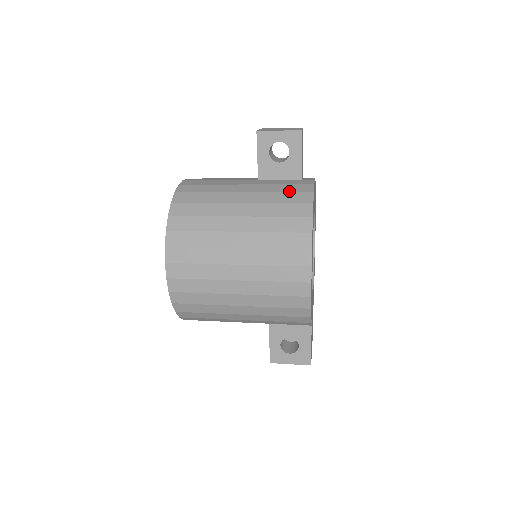
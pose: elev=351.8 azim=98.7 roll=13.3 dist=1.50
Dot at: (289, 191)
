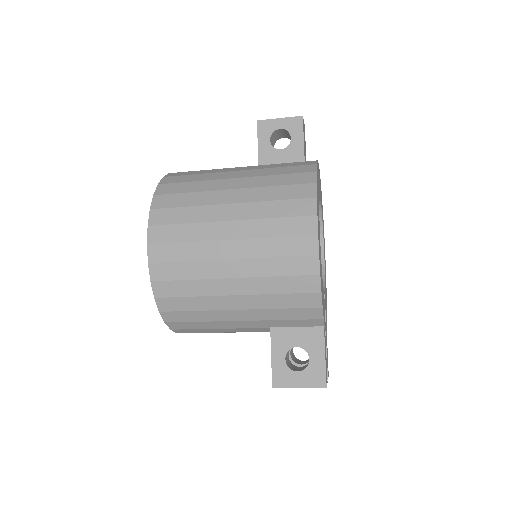
Dot at: occluded
